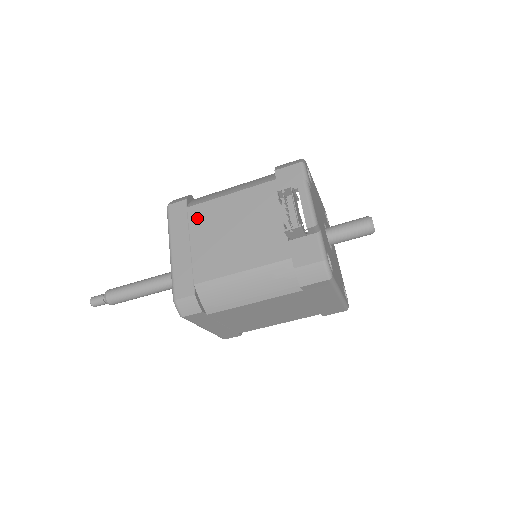
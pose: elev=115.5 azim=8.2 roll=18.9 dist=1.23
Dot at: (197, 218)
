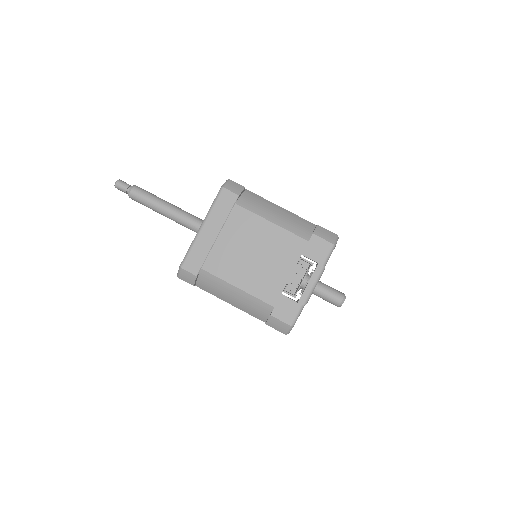
Dot at: (236, 219)
